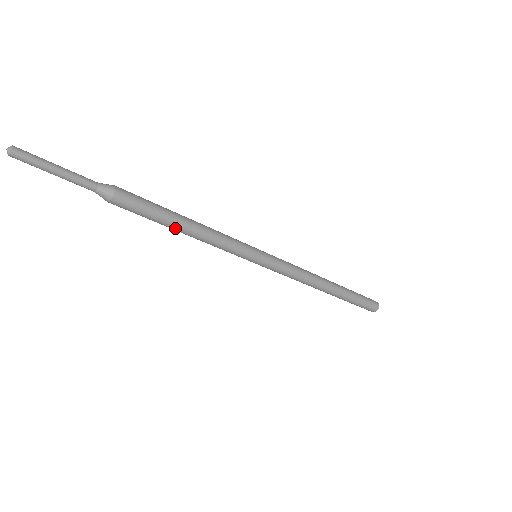
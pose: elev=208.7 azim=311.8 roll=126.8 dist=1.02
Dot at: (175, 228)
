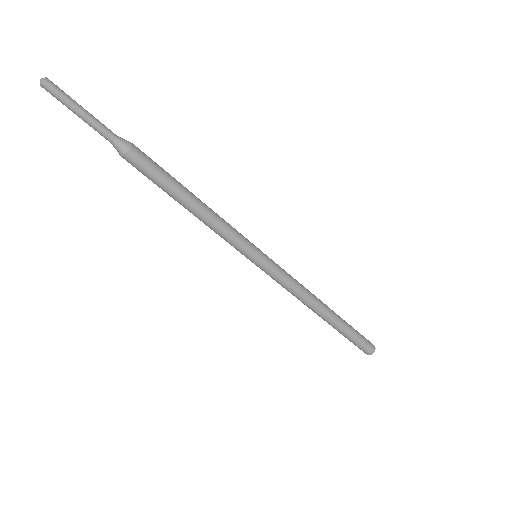
Dot at: (182, 200)
